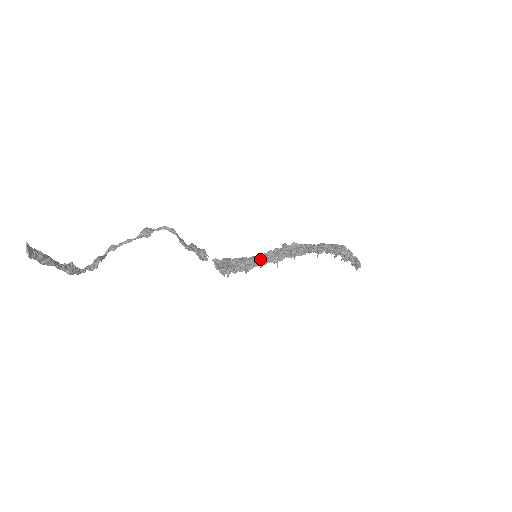
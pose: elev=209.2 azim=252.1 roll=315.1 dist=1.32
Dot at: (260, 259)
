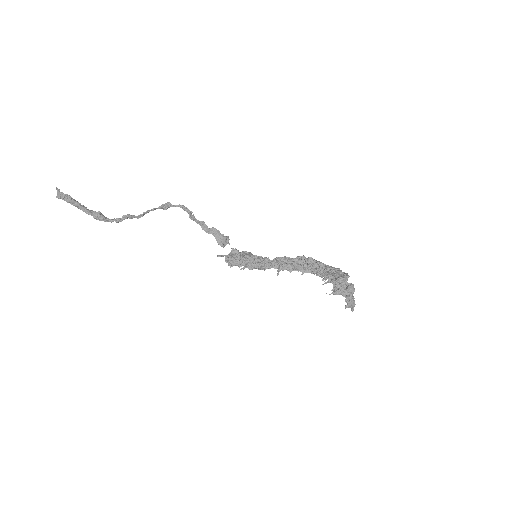
Dot at: occluded
